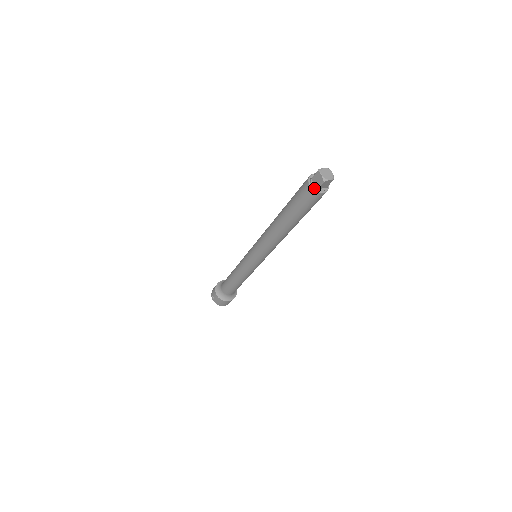
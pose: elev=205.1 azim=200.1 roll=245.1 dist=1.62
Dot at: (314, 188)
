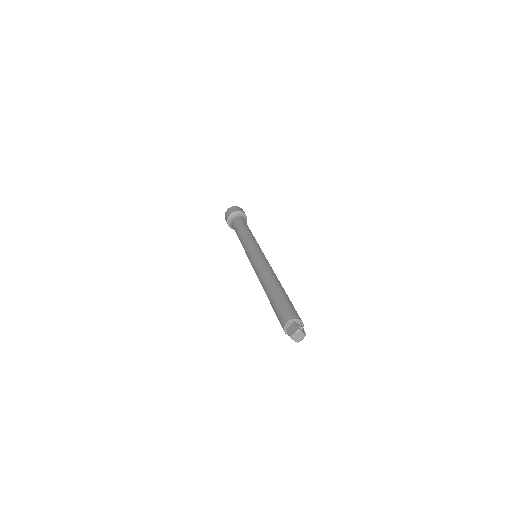
Dot at: occluded
